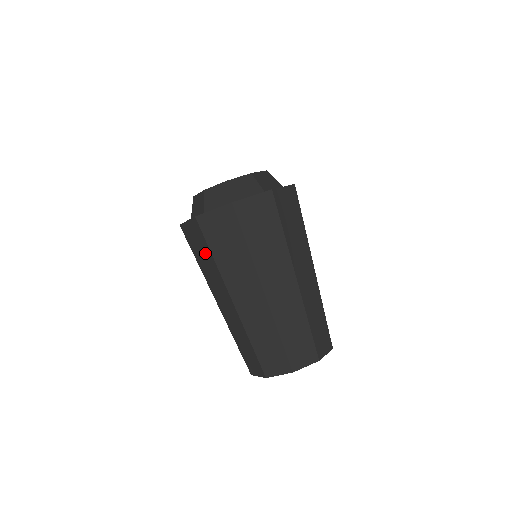
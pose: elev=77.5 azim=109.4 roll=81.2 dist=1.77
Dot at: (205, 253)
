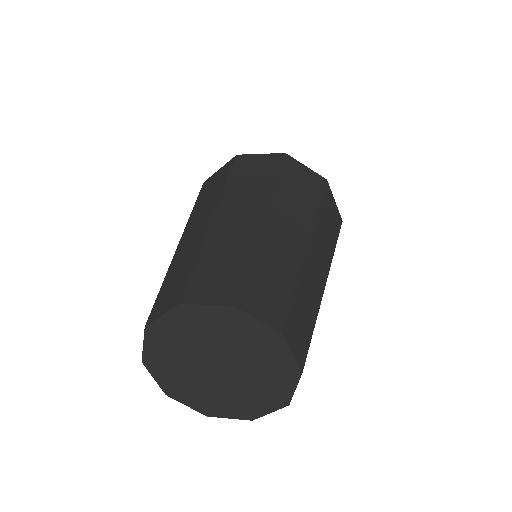
Dot at: (218, 184)
